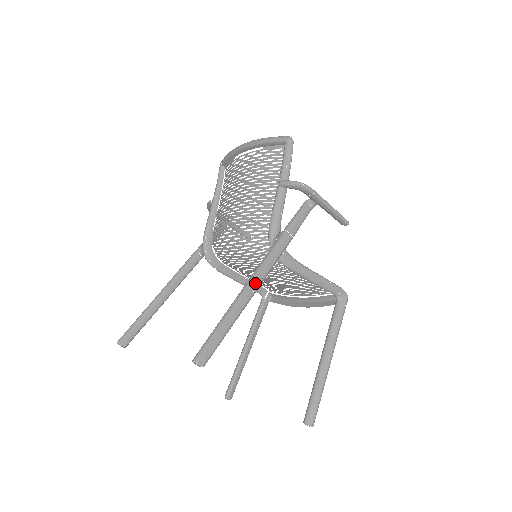
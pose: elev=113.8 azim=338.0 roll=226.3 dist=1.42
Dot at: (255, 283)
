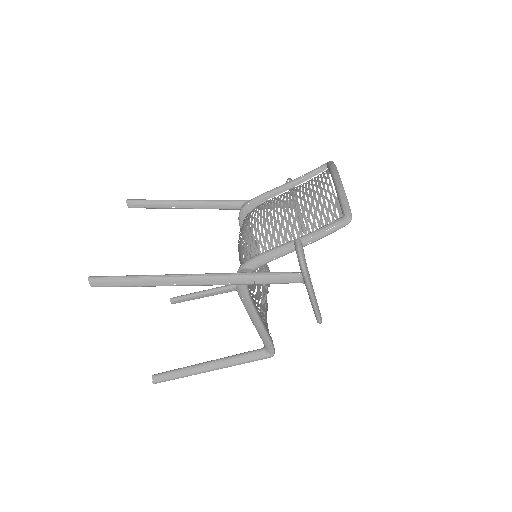
Dot at: (184, 281)
